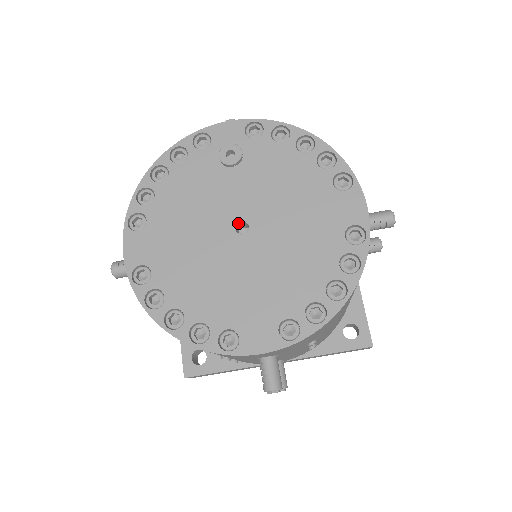
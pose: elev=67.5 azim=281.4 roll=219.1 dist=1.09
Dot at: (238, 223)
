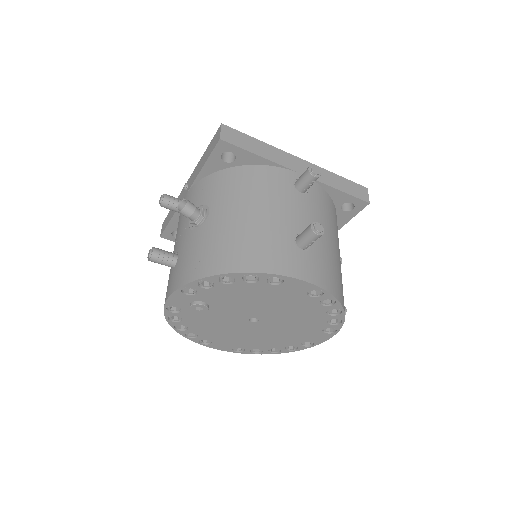
Dot at: (249, 320)
